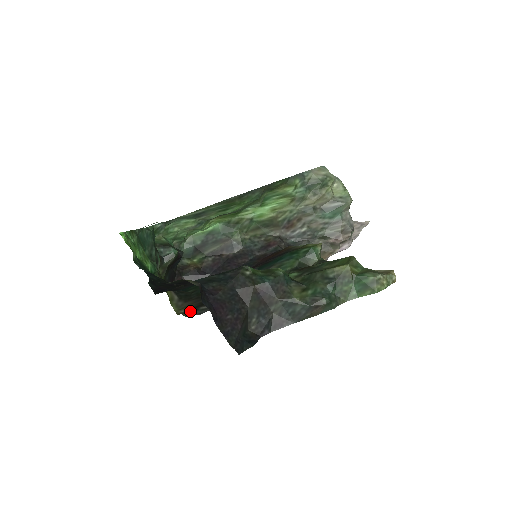
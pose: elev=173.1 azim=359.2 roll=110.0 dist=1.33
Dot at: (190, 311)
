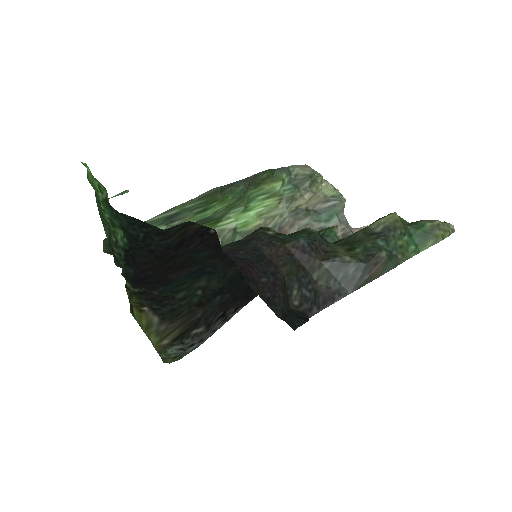
Dot at: (177, 340)
